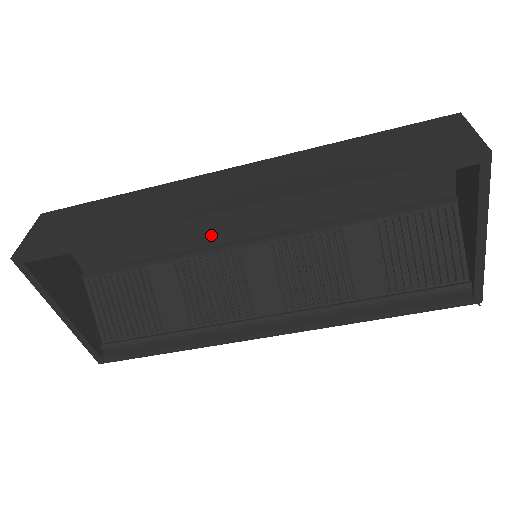
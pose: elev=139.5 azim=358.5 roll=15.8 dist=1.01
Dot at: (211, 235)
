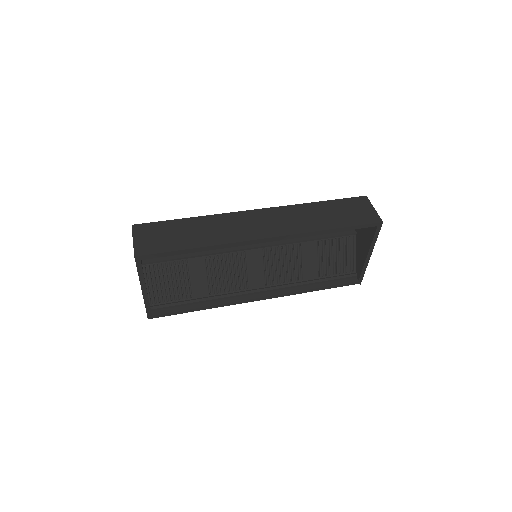
Dot at: occluded
